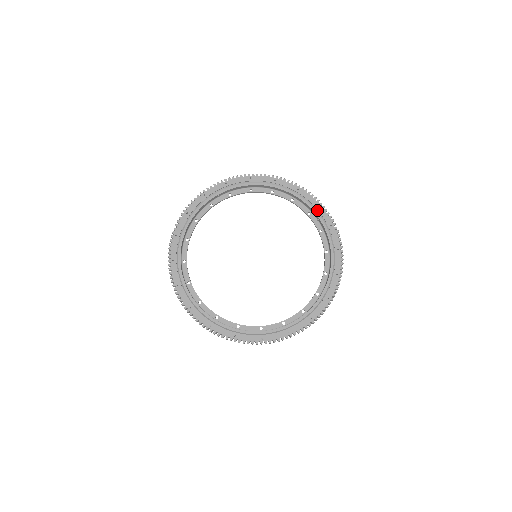
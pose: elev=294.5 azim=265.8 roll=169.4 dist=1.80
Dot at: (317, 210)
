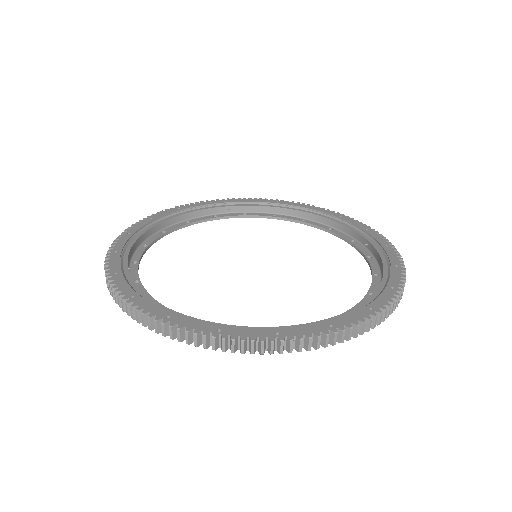
Dot at: (366, 233)
